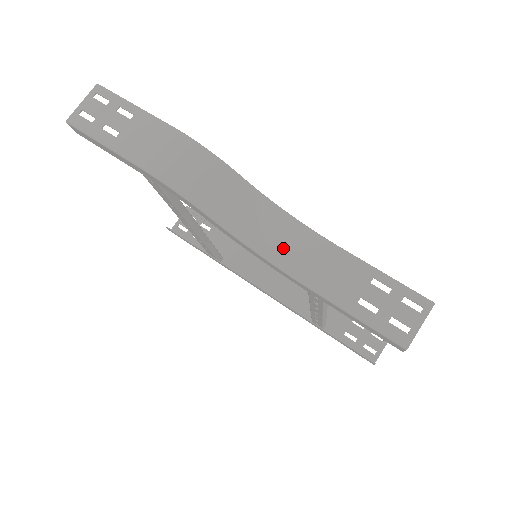
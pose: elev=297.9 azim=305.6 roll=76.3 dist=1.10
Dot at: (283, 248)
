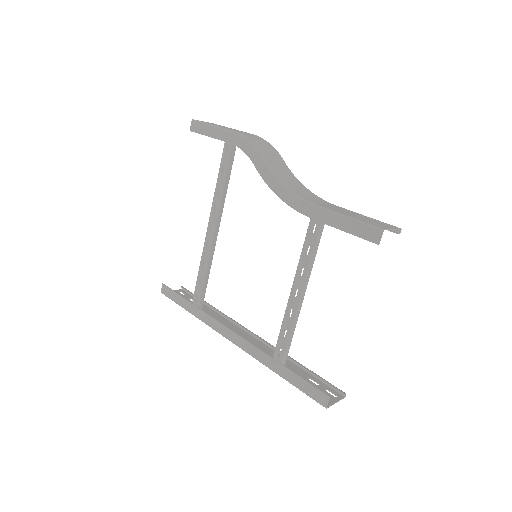
Dot at: (301, 192)
